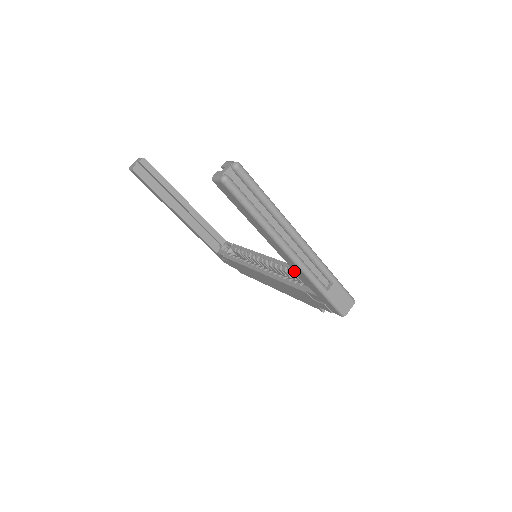
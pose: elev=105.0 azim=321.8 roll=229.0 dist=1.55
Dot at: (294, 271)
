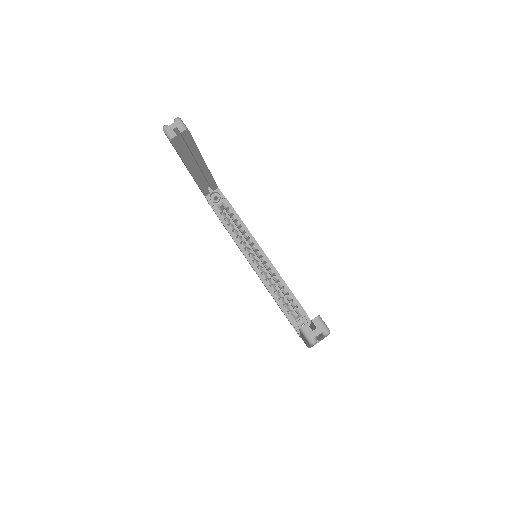
Dot at: (285, 291)
